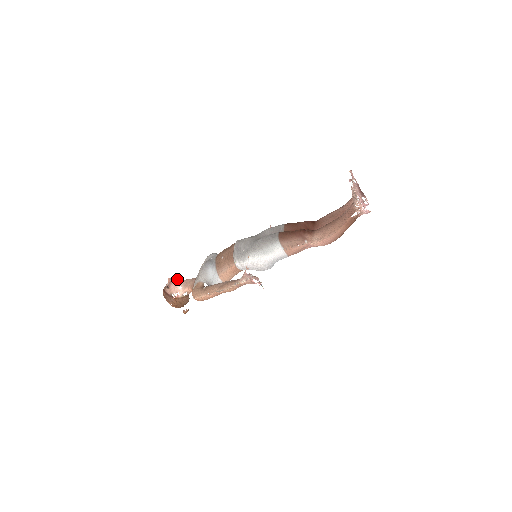
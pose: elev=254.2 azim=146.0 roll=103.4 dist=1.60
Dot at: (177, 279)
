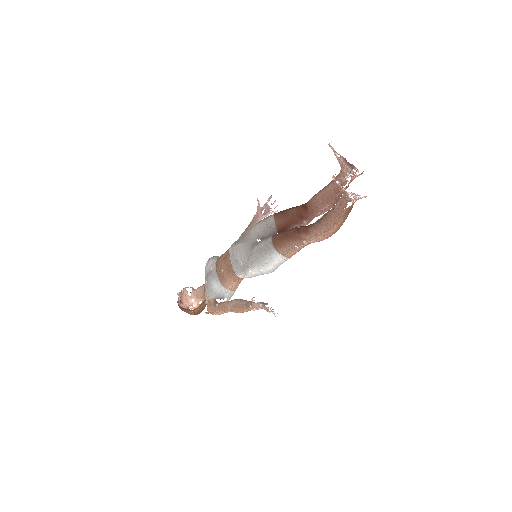
Dot at: (186, 294)
